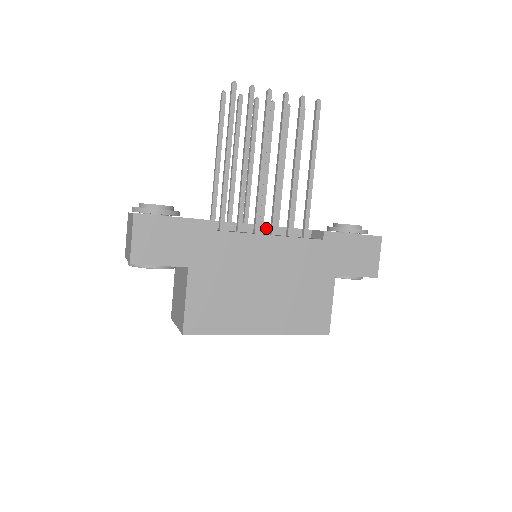
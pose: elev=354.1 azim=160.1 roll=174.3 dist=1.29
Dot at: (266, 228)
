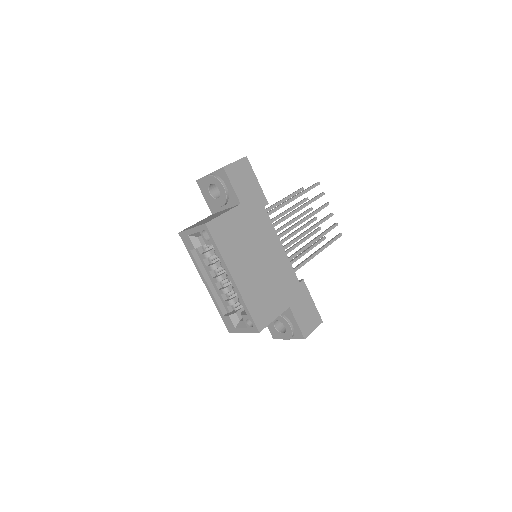
Dot at: occluded
